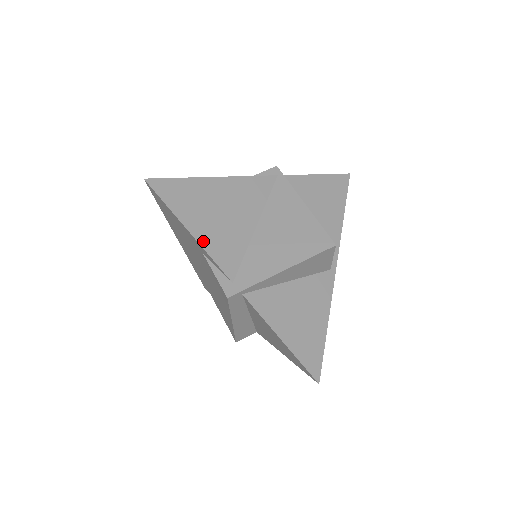
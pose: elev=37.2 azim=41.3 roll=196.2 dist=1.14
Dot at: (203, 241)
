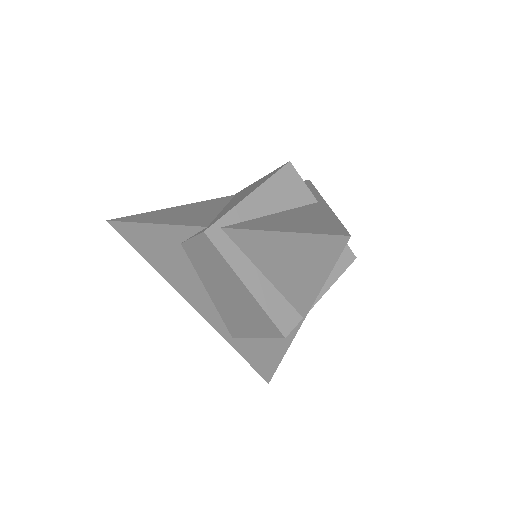
Dot at: (169, 223)
